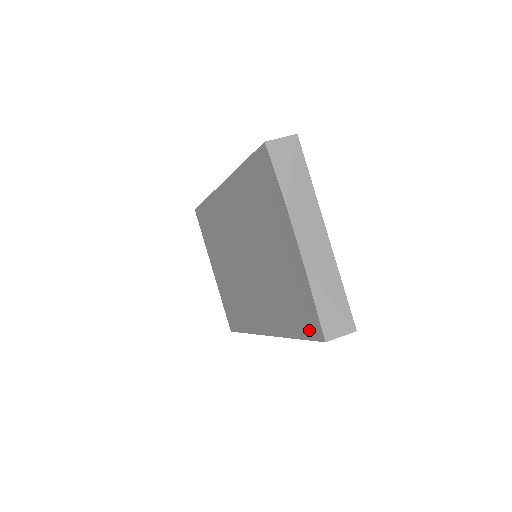
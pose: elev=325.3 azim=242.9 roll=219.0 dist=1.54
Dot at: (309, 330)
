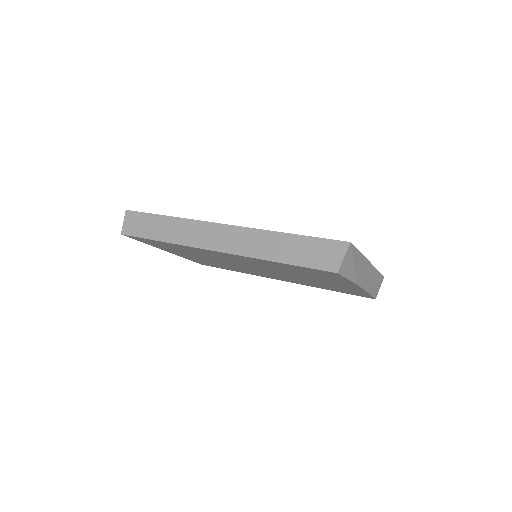
Dot at: occluded
